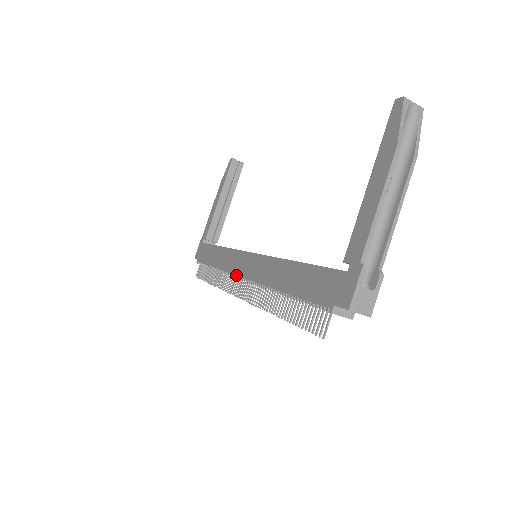
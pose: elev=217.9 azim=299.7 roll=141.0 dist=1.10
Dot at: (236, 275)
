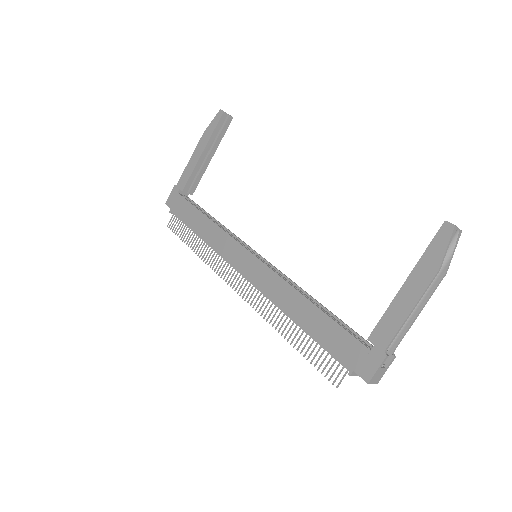
Dot at: (233, 267)
